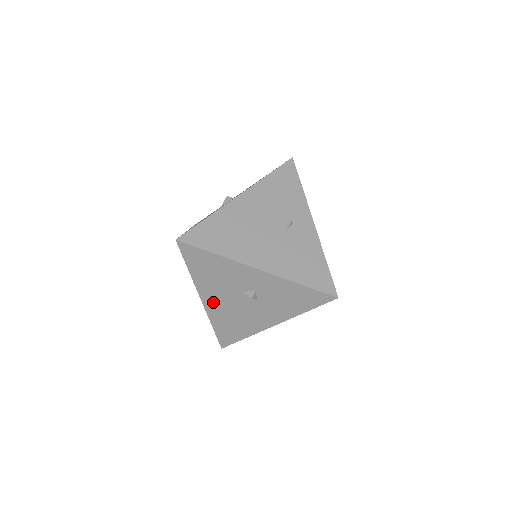
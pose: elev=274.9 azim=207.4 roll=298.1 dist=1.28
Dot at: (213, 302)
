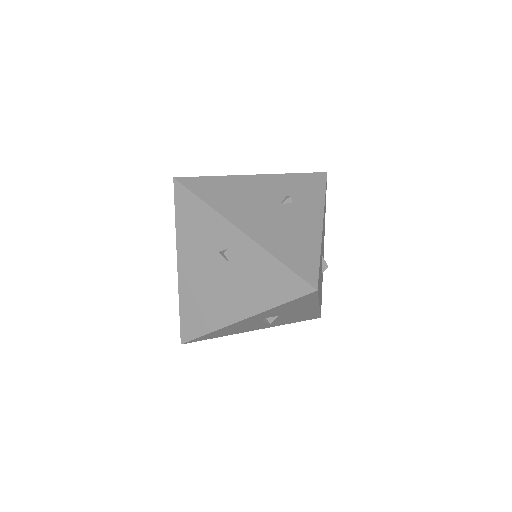
Dot at: (263, 327)
